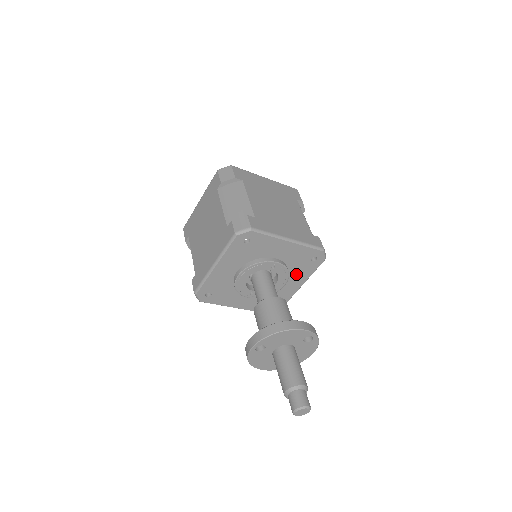
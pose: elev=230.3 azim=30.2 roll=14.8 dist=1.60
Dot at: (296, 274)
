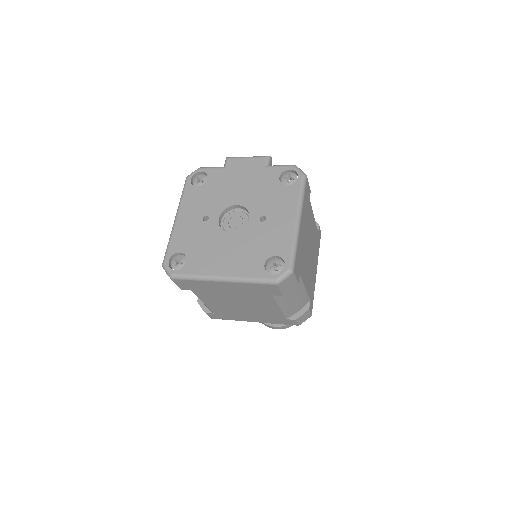
Dot at: occluded
